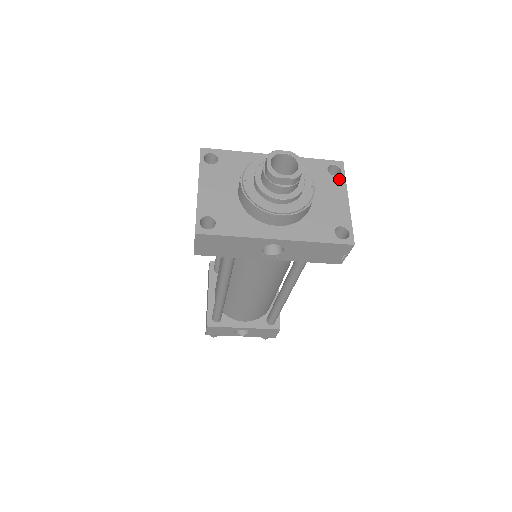
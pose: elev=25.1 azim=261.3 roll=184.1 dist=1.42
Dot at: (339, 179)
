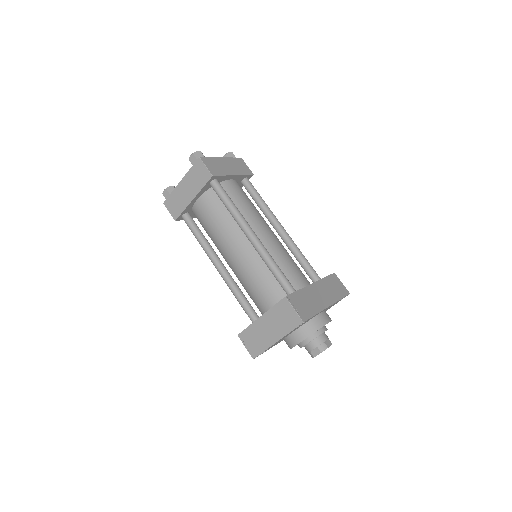
Dot at: occluded
